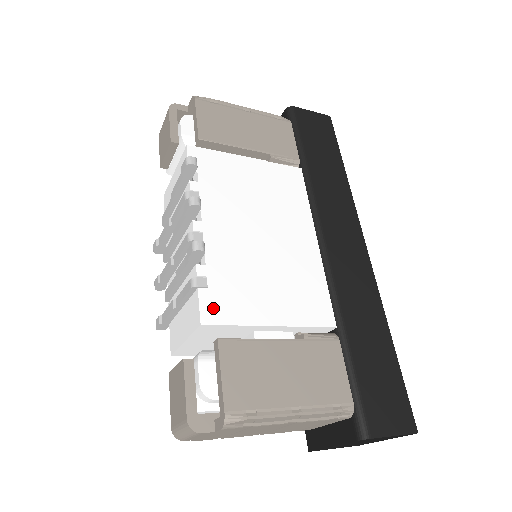
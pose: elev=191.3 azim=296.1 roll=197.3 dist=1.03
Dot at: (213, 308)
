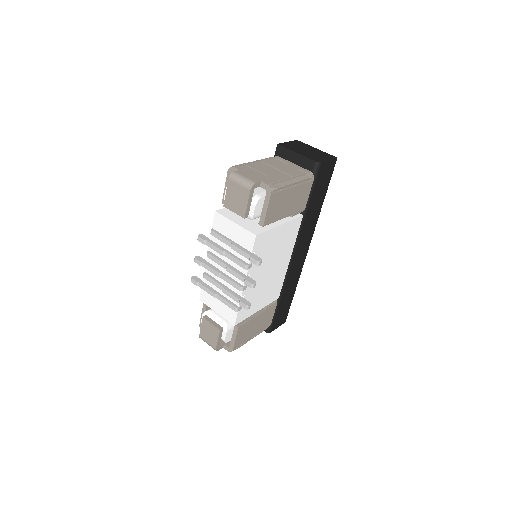
Dot at: (240, 317)
